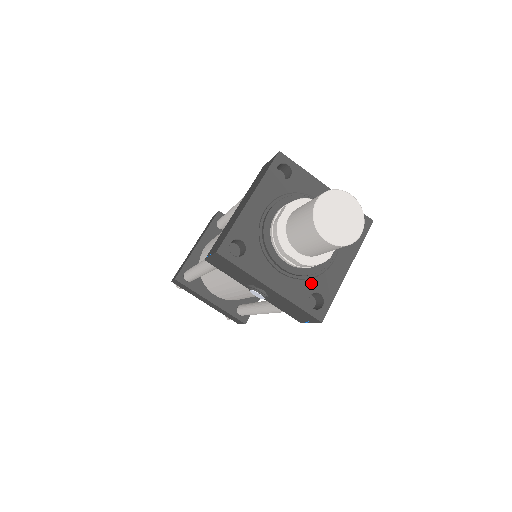
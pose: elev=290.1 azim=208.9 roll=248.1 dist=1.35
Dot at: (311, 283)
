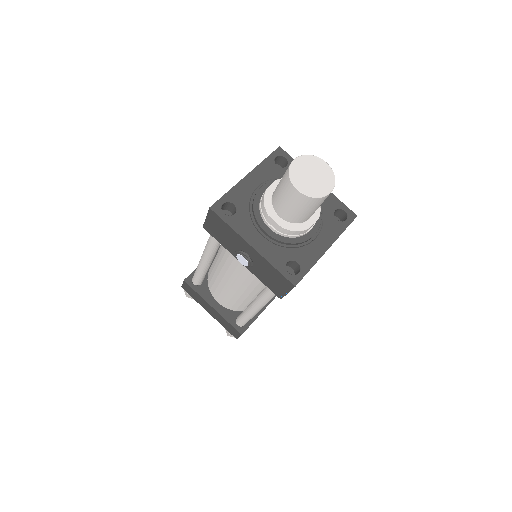
Dot at: (290, 252)
